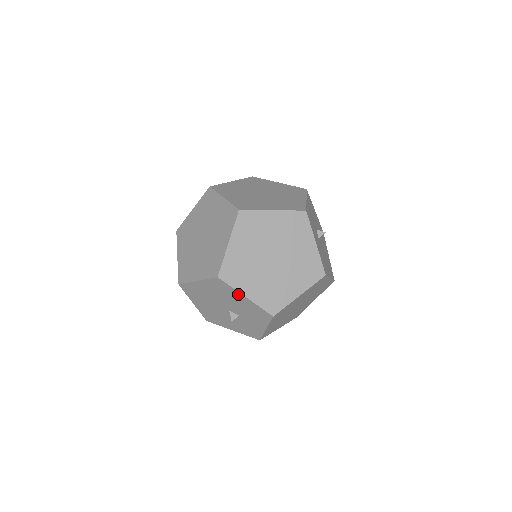
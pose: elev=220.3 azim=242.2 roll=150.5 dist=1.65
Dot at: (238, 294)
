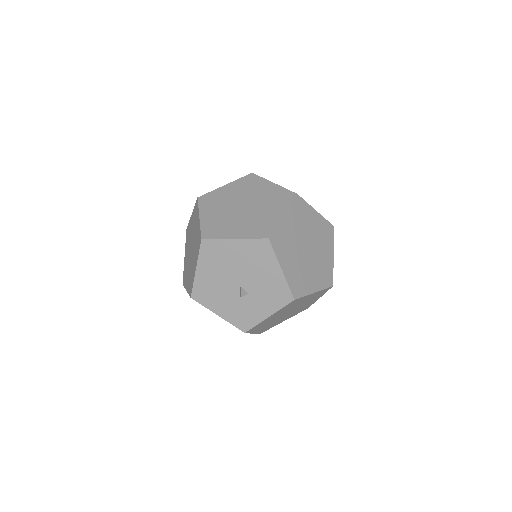
Dot at: (275, 264)
